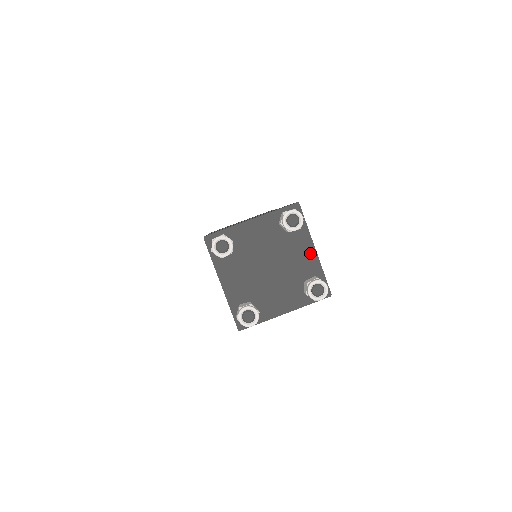
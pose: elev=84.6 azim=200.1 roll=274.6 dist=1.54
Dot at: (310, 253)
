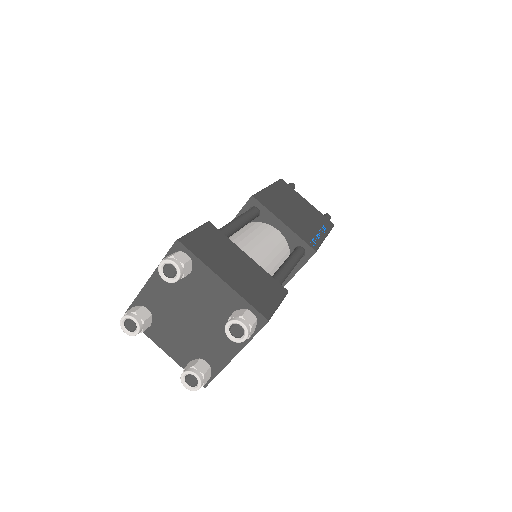
Dot at: (228, 353)
